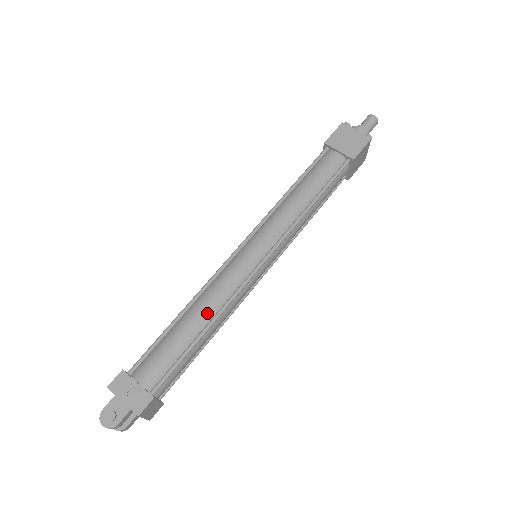
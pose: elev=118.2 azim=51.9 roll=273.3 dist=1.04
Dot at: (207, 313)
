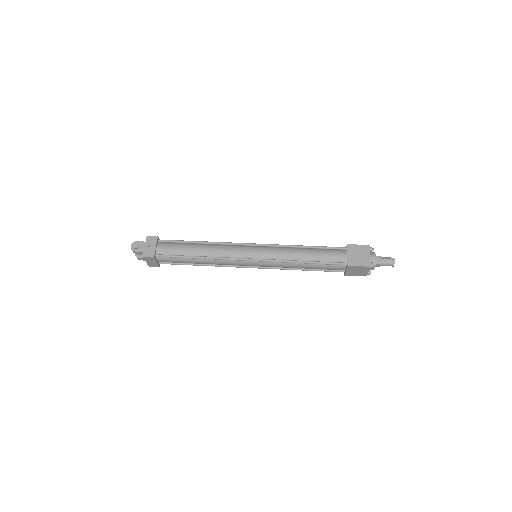
Dot at: (207, 252)
